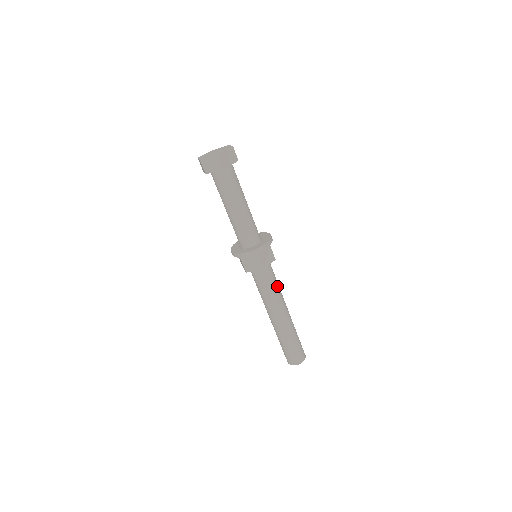
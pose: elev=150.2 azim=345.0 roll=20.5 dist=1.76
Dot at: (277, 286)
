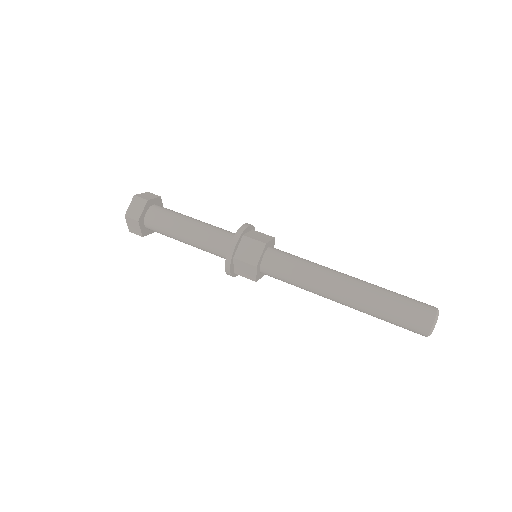
Dot at: (306, 260)
